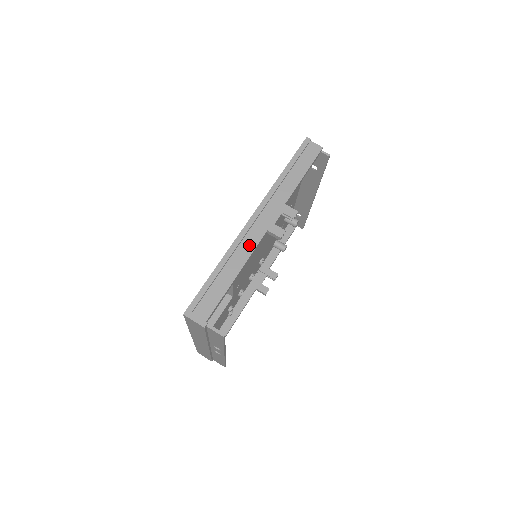
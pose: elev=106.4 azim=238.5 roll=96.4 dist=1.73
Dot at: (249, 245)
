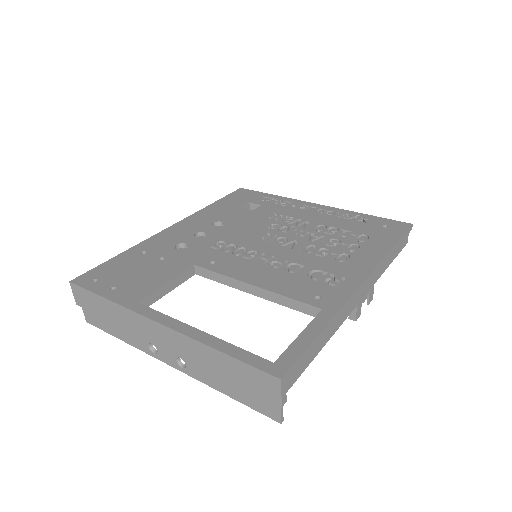
Dot at: (345, 314)
